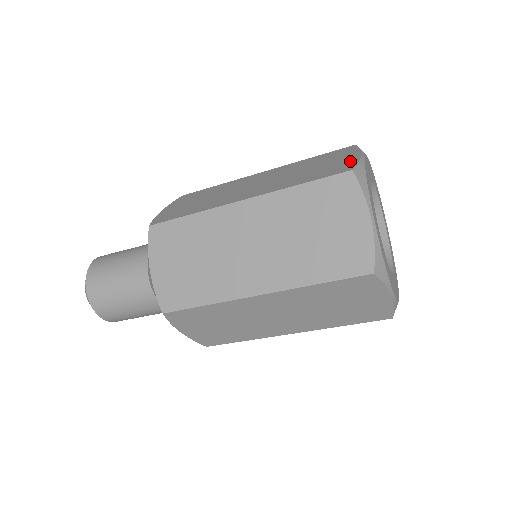
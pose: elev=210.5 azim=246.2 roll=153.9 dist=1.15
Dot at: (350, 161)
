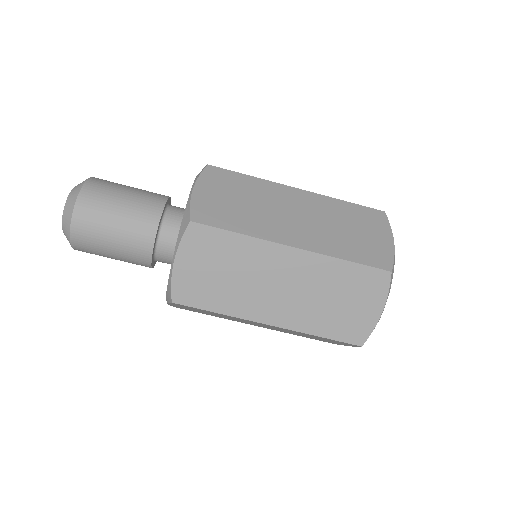
Dot at: occluded
